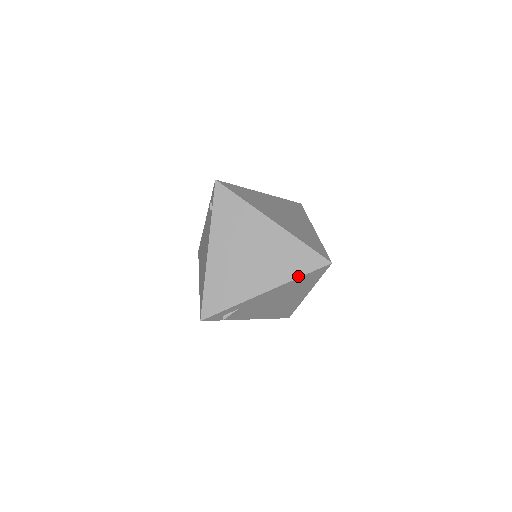
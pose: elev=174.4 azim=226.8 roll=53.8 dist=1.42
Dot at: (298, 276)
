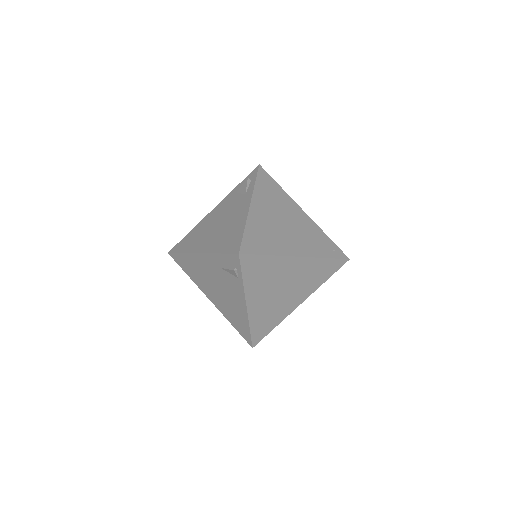
Dot at: (325, 281)
